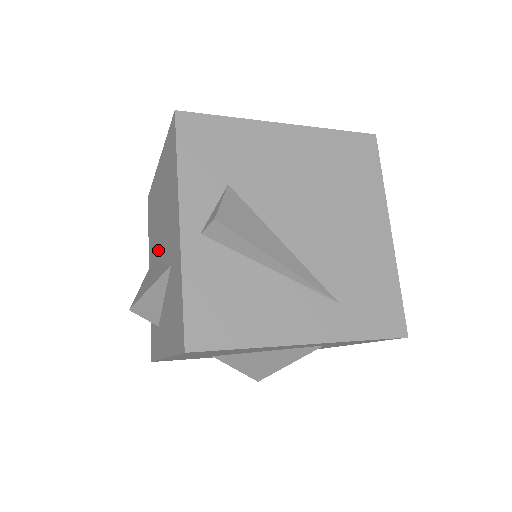
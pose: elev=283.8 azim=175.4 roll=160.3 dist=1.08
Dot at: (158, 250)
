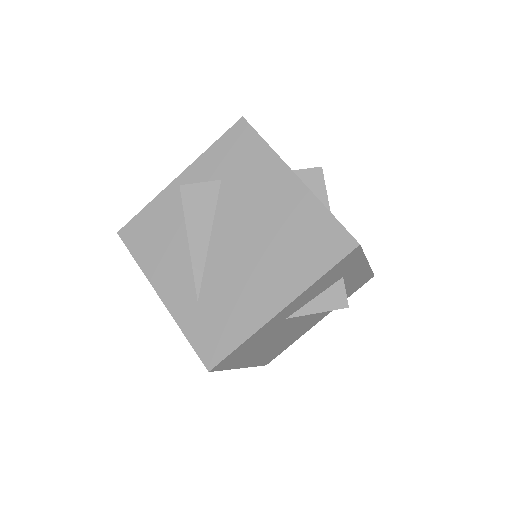
Dot at: occluded
